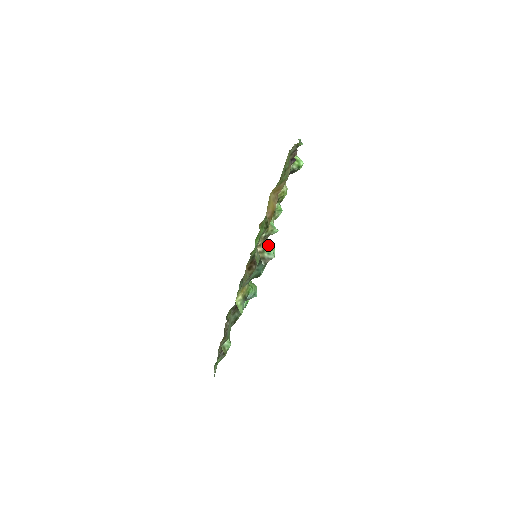
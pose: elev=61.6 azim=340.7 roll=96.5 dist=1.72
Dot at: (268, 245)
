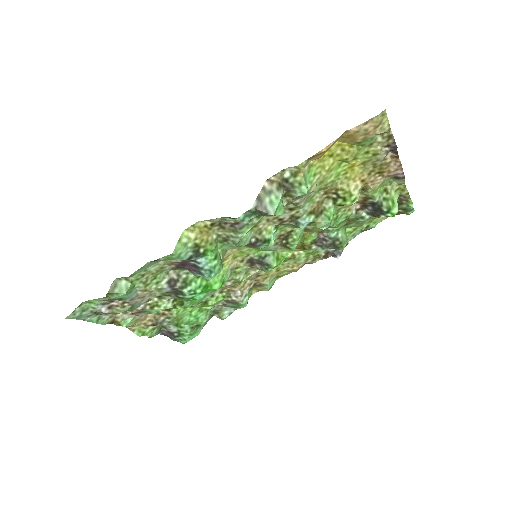
Dot at: (280, 193)
